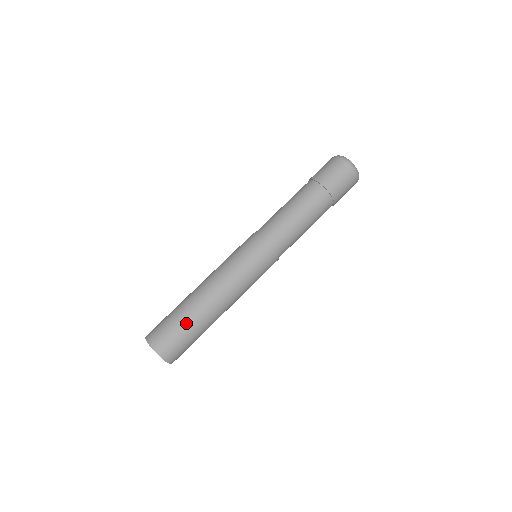
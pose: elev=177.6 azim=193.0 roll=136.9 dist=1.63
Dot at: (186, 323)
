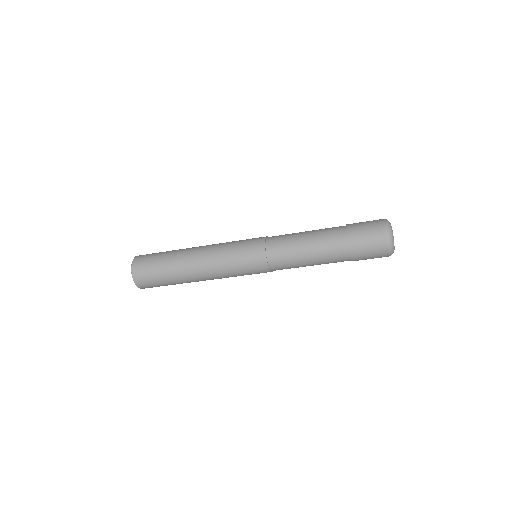
Dot at: (165, 269)
